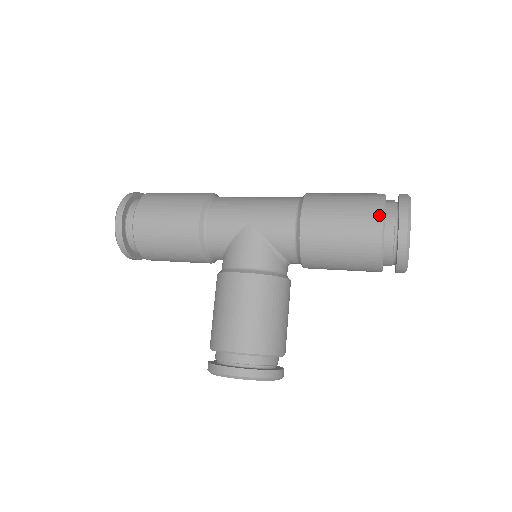
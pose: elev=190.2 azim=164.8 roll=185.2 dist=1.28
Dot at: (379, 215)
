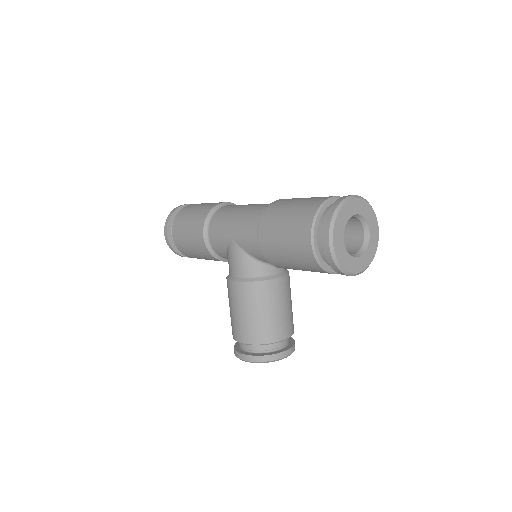
Dot at: (308, 232)
